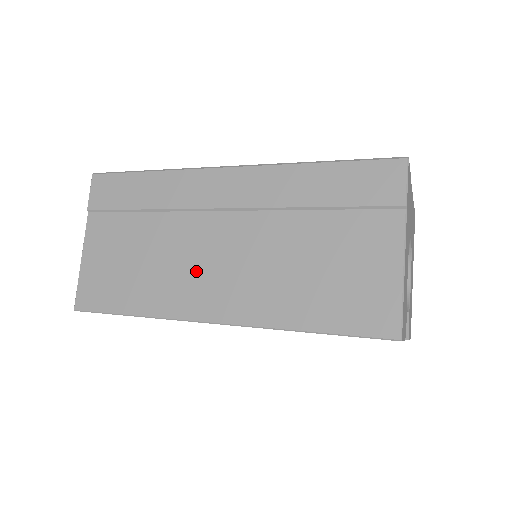
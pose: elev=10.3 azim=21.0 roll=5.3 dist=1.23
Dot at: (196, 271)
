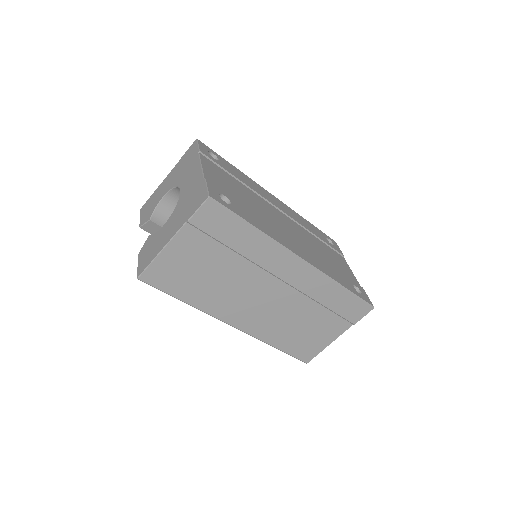
Dot at: (242, 300)
